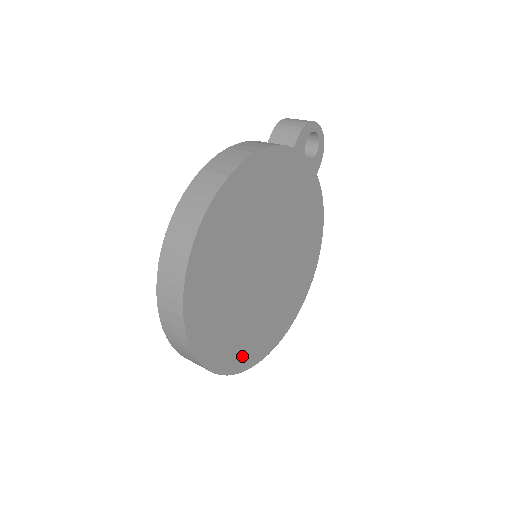
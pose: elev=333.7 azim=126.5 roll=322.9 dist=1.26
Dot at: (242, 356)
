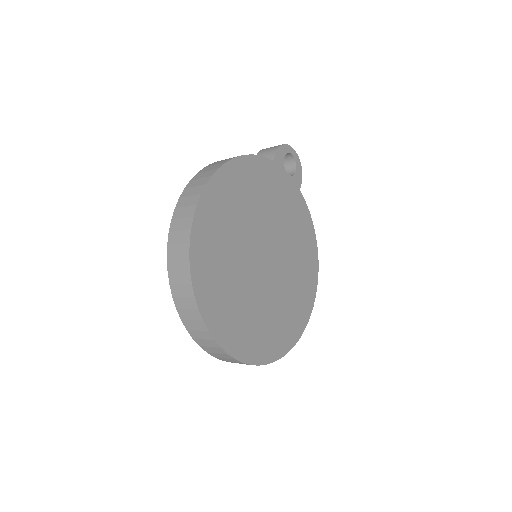
Dot at: (255, 347)
